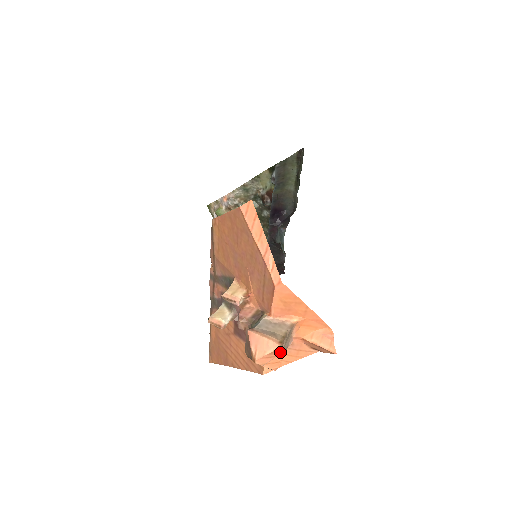
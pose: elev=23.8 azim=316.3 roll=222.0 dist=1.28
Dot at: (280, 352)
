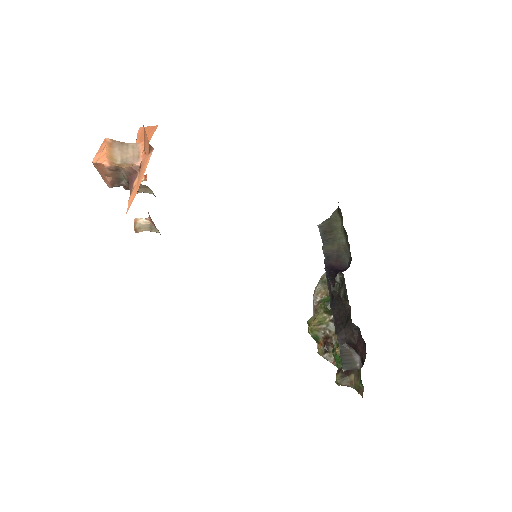
Dot at: (107, 144)
